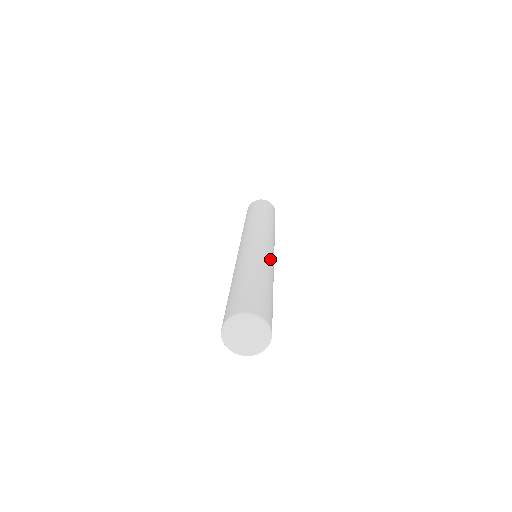
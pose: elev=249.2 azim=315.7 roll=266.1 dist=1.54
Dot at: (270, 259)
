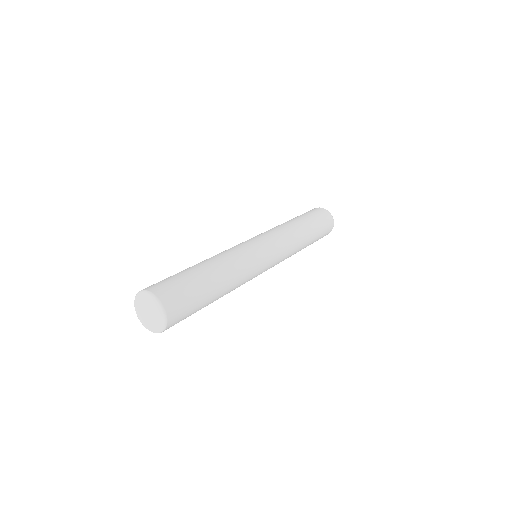
Dot at: (252, 275)
